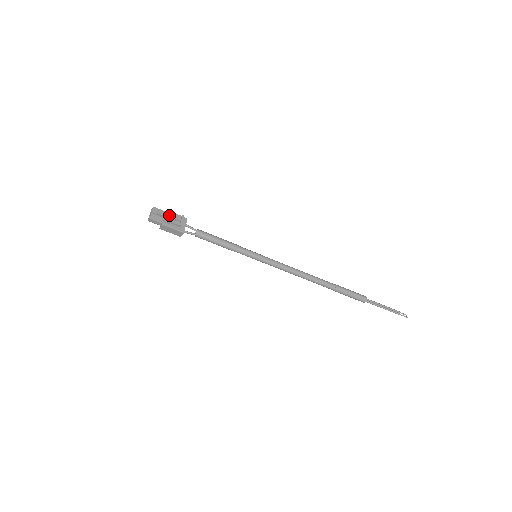
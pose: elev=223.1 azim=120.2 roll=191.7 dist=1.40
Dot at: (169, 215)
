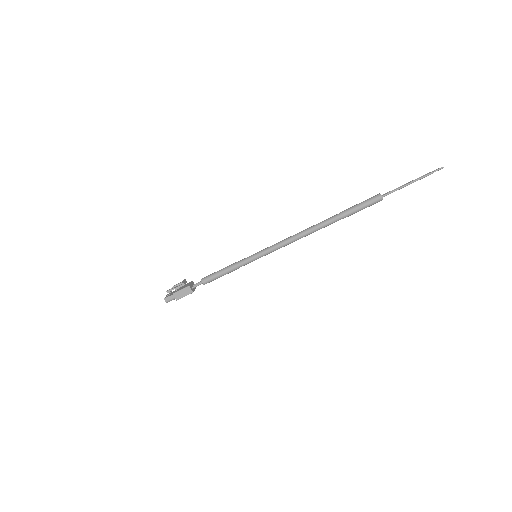
Dot at: (174, 286)
